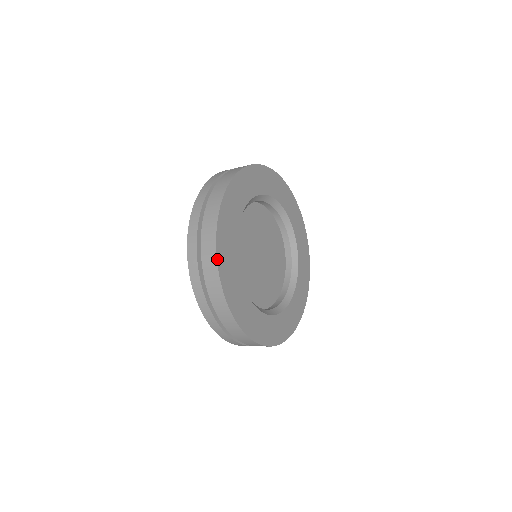
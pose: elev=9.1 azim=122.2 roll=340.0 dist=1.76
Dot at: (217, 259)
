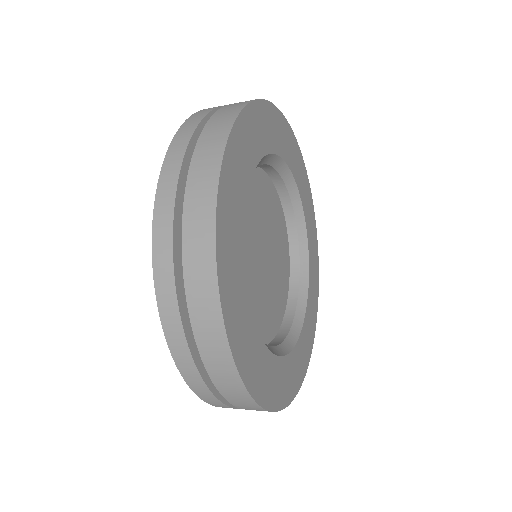
Dot at: (233, 126)
